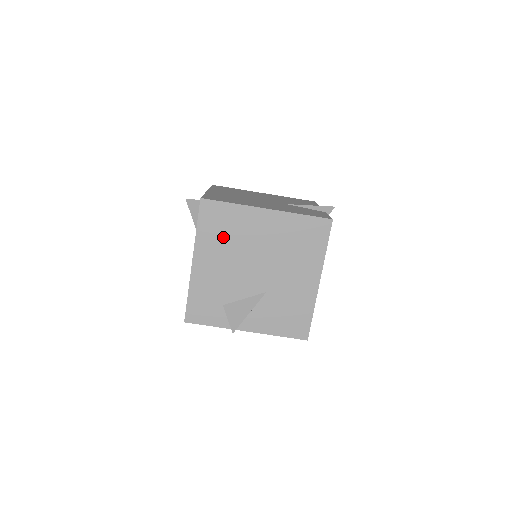
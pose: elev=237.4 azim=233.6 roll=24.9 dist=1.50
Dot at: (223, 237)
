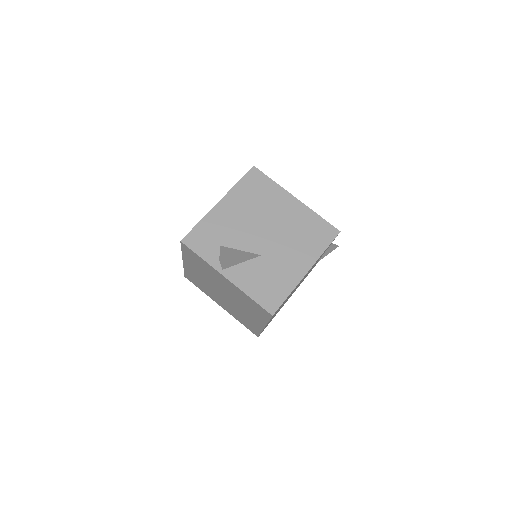
Dot at: (253, 198)
